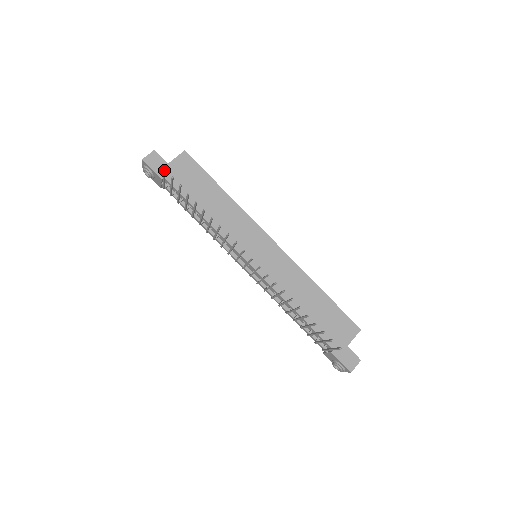
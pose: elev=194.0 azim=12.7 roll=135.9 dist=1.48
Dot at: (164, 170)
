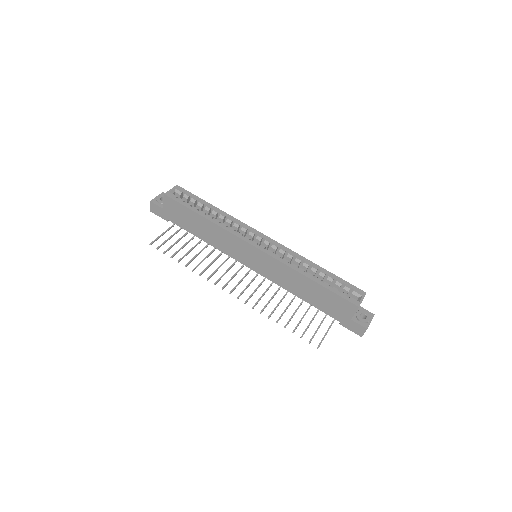
Dot at: occluded
